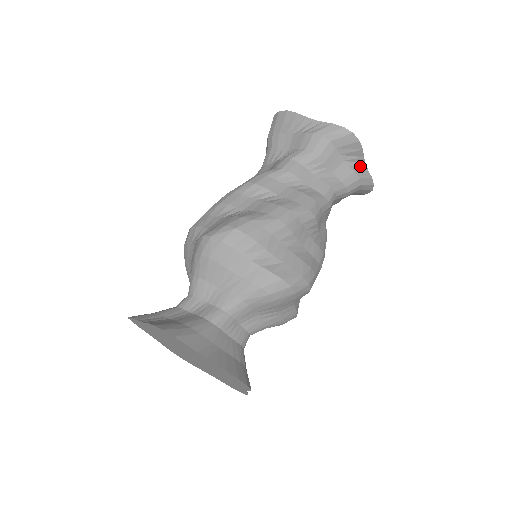
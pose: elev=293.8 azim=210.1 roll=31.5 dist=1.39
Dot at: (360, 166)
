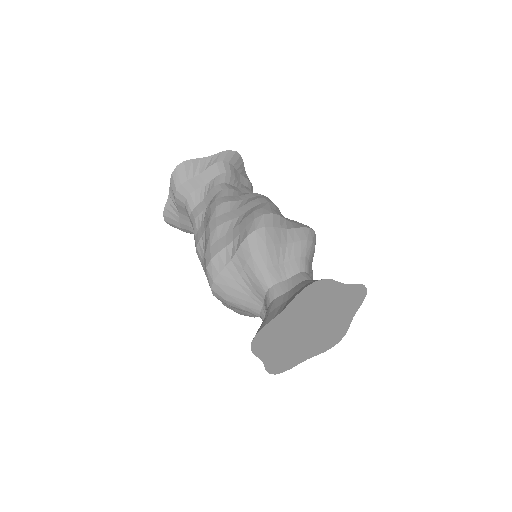
Dot at: (245, 176)
